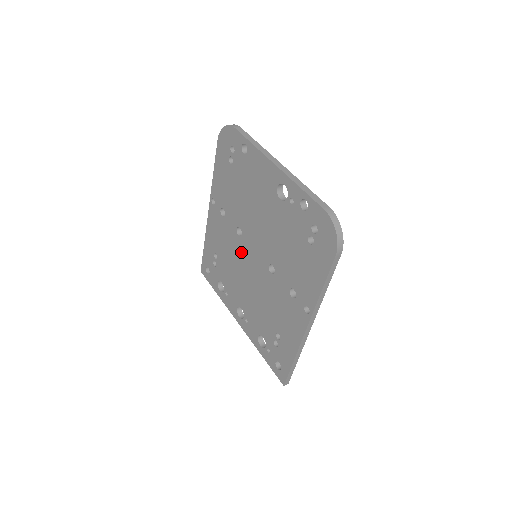
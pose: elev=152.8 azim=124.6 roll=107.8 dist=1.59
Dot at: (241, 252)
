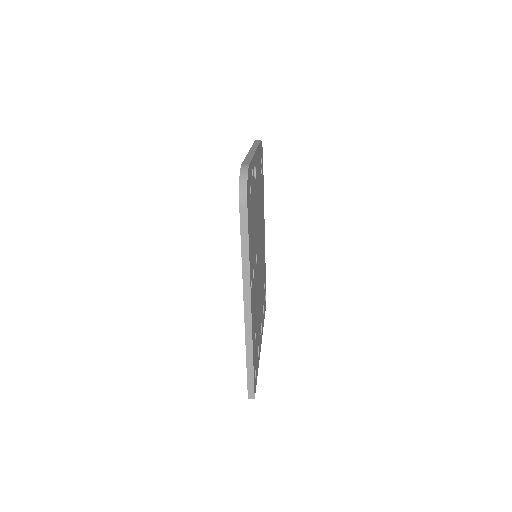
Dot at: occluded
